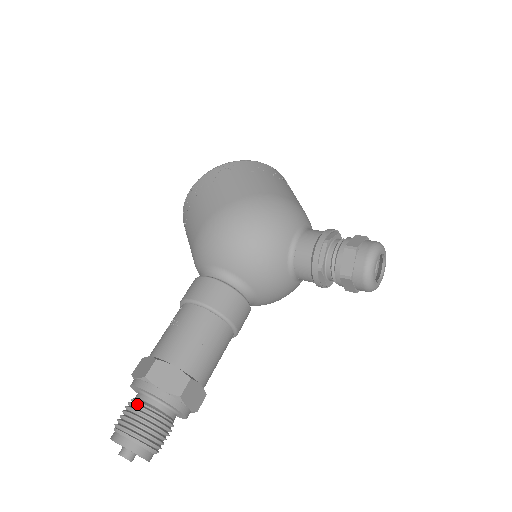
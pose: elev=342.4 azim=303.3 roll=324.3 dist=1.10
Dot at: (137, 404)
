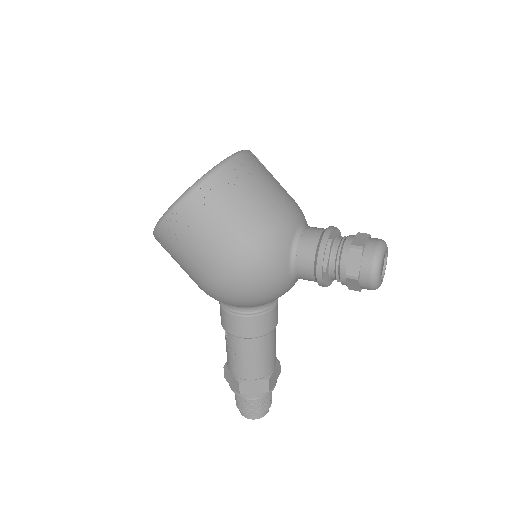
Dot at: (244, 401)
